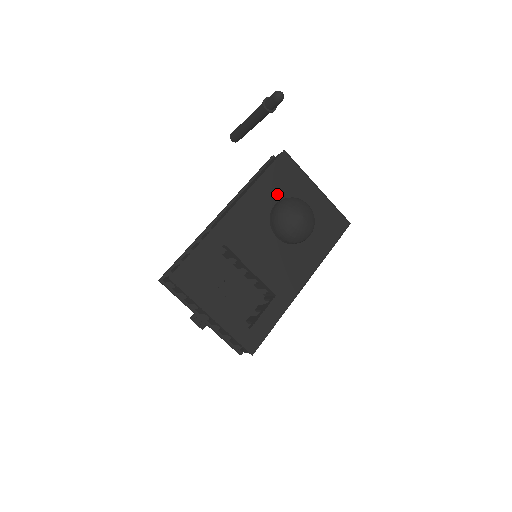
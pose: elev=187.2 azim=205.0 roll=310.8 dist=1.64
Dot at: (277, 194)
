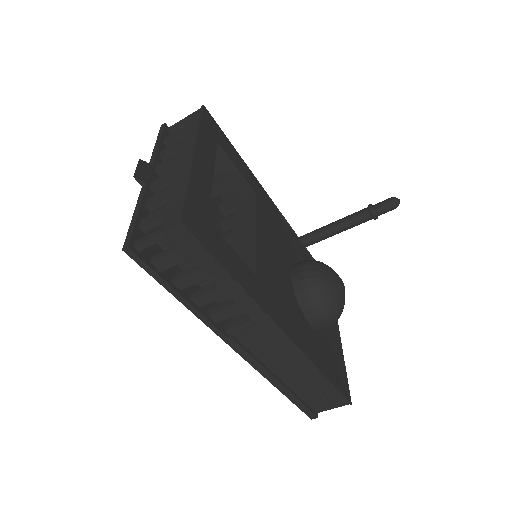
Dot at: occluded
